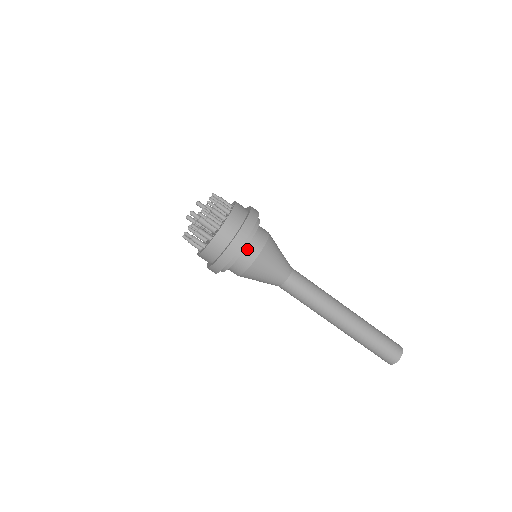
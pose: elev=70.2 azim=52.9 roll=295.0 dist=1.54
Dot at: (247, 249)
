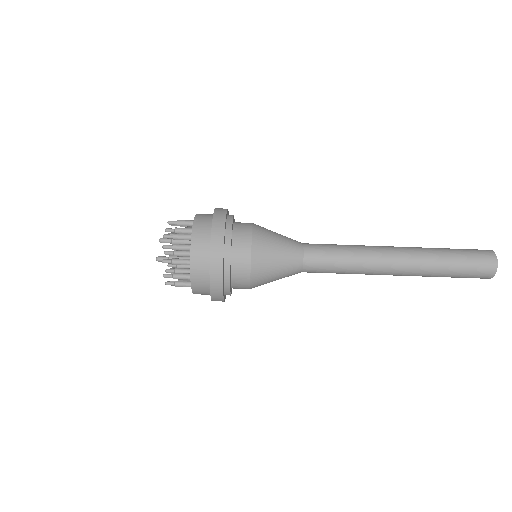
Dot at: (234, 266)
